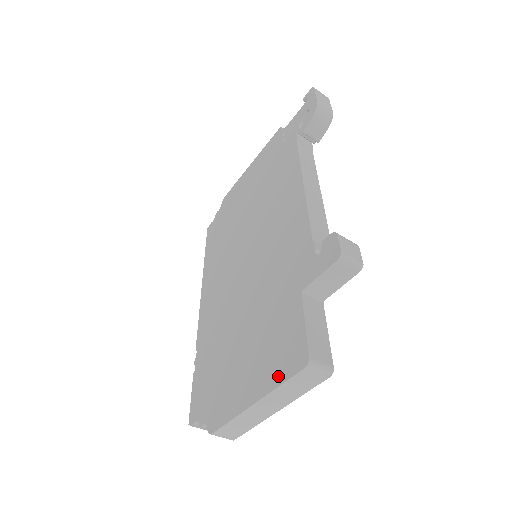
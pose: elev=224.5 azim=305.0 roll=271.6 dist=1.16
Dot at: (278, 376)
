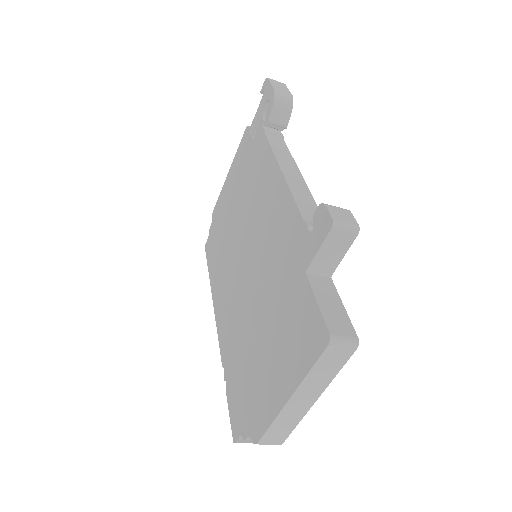
Dot at: (305, 363)
